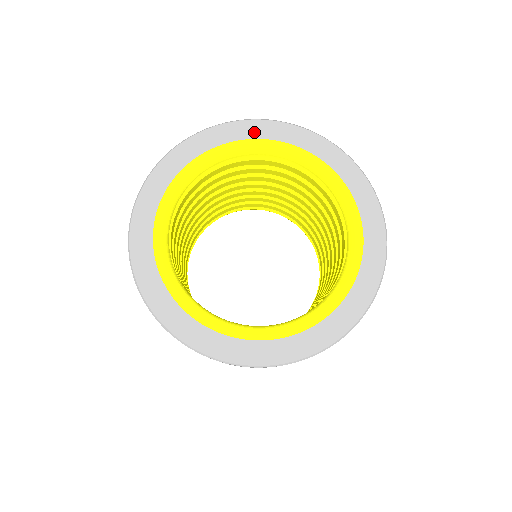
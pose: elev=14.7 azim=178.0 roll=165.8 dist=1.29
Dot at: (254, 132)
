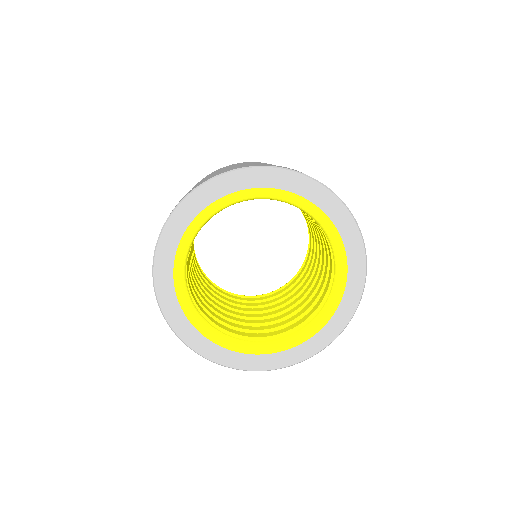
Dot at: (236, 184)
